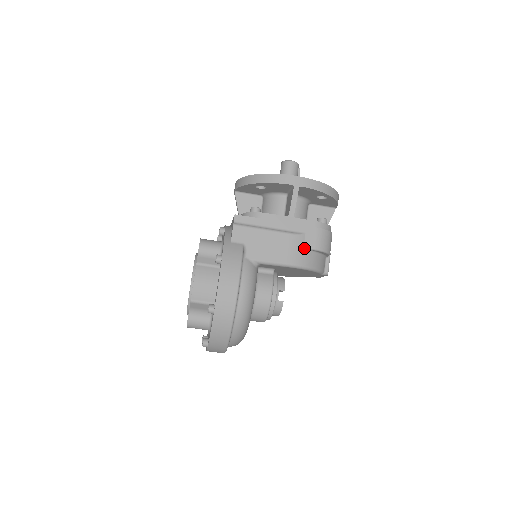
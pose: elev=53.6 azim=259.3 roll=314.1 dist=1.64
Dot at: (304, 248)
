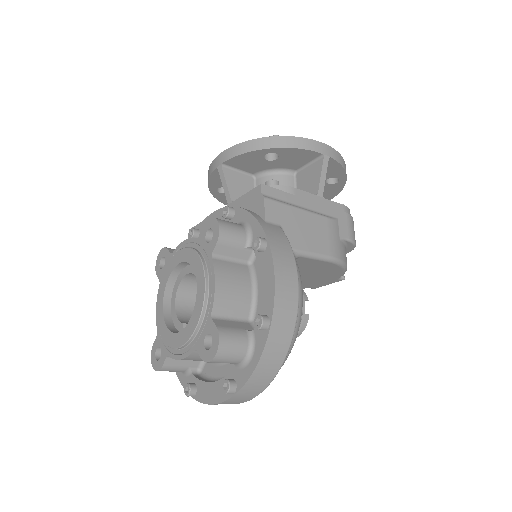
Dot at: (340, 237)
